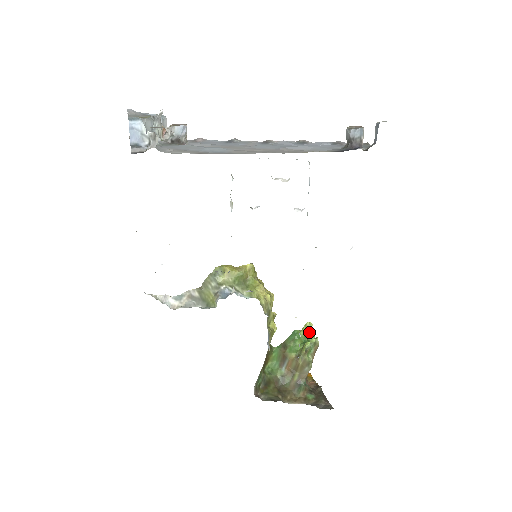
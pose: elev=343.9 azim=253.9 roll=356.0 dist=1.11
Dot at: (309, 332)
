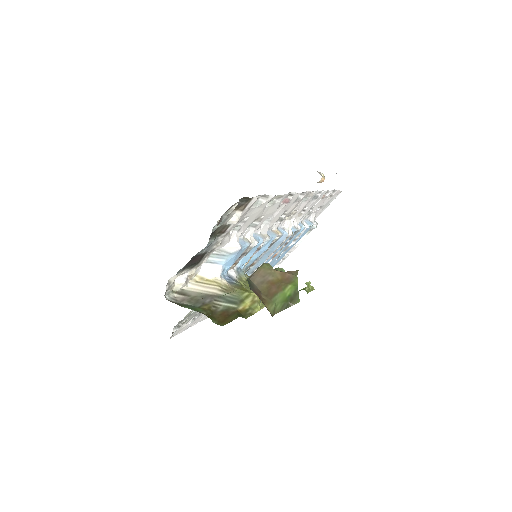
Dot at: occluded
